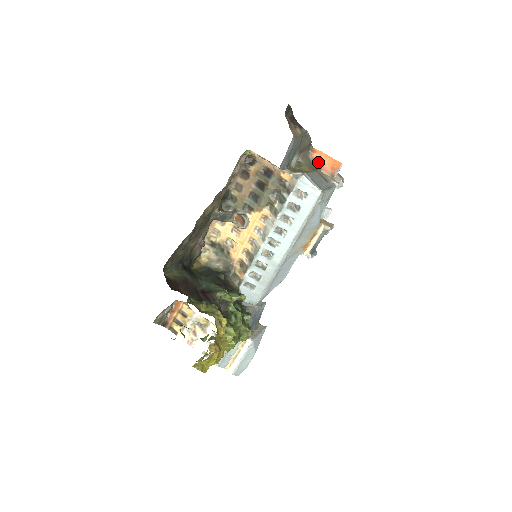
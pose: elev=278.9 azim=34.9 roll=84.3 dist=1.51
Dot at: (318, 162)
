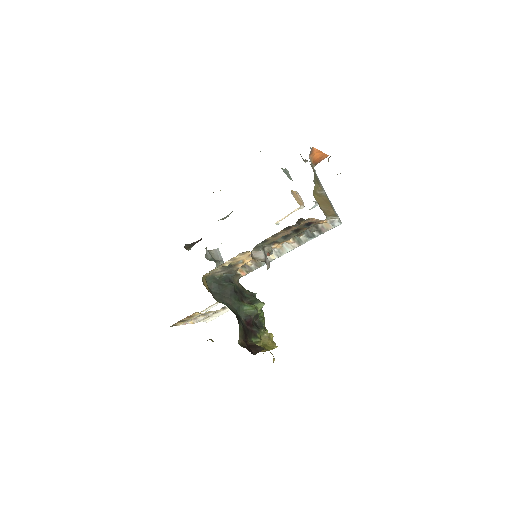
Dot at: occluded
